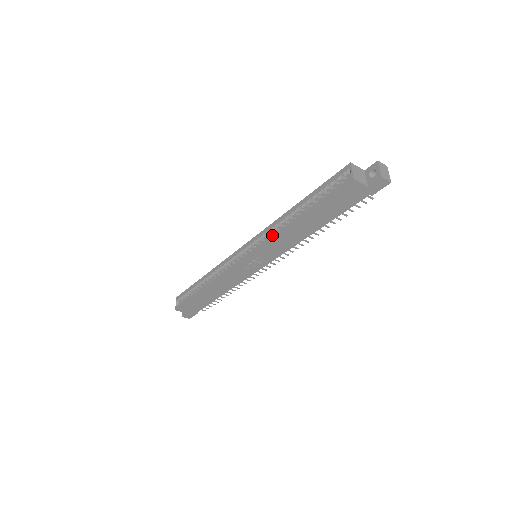
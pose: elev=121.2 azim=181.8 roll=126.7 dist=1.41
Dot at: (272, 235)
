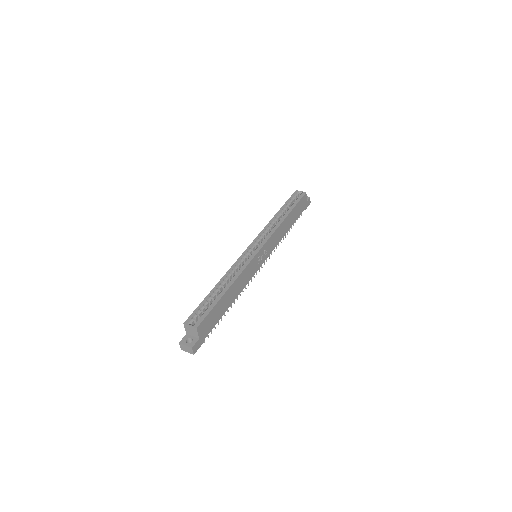
Dot at: (274, 228)
